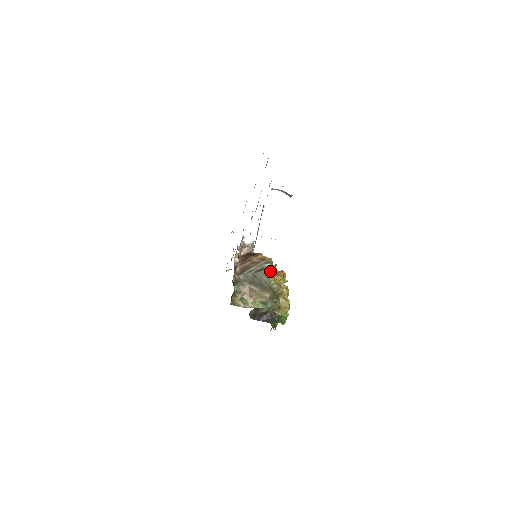
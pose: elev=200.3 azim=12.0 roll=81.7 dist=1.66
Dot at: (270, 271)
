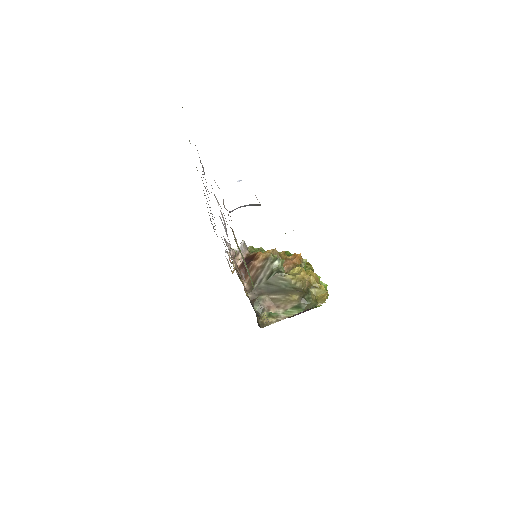
Dot at: (282, 268)
